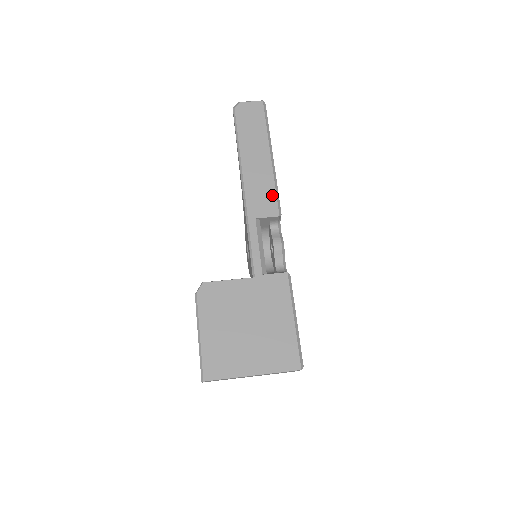
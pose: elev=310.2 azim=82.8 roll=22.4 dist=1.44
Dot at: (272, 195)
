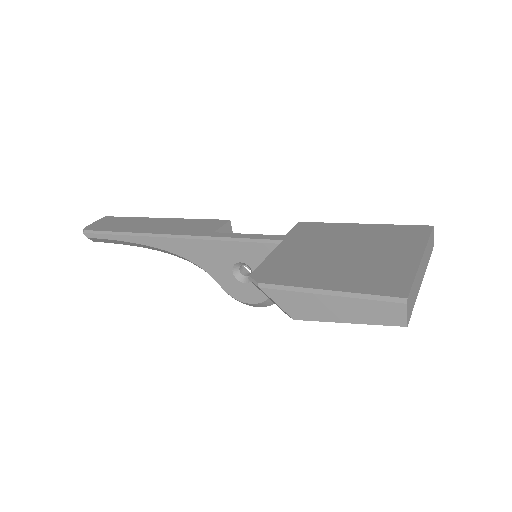
Dot at: (202, 221)
